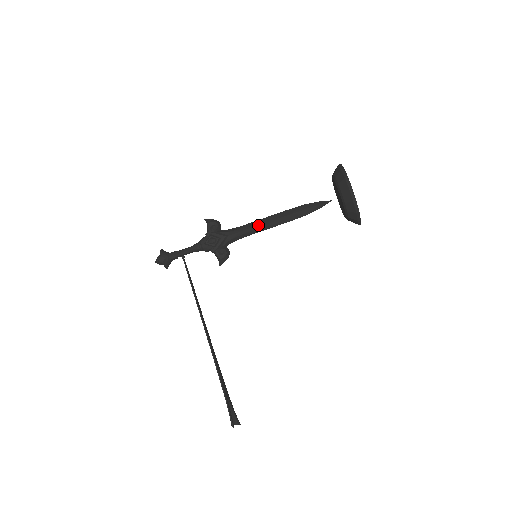
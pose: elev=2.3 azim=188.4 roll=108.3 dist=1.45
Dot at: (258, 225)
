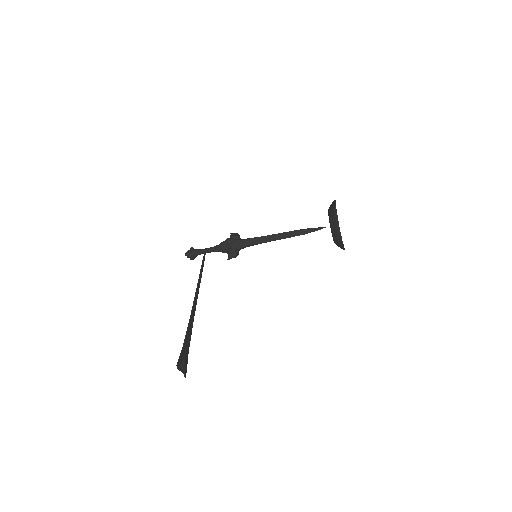
Dot at: (265, 236)
